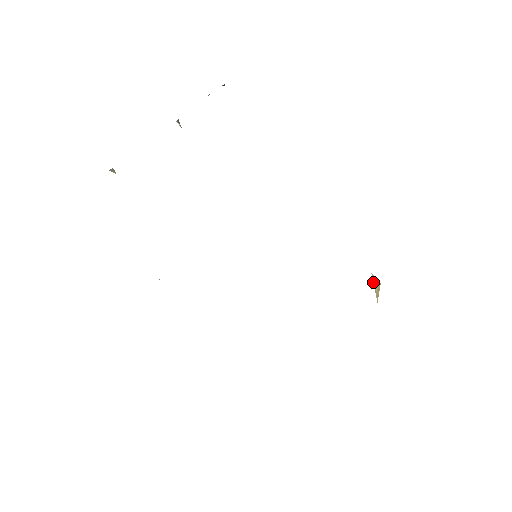
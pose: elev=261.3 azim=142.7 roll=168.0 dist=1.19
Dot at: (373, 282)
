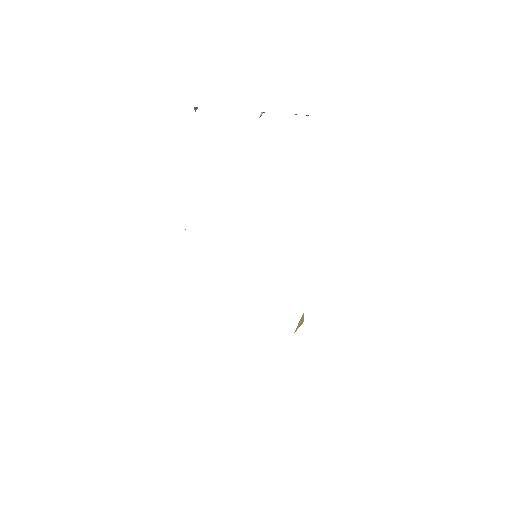
Dot at: (301, 318)
